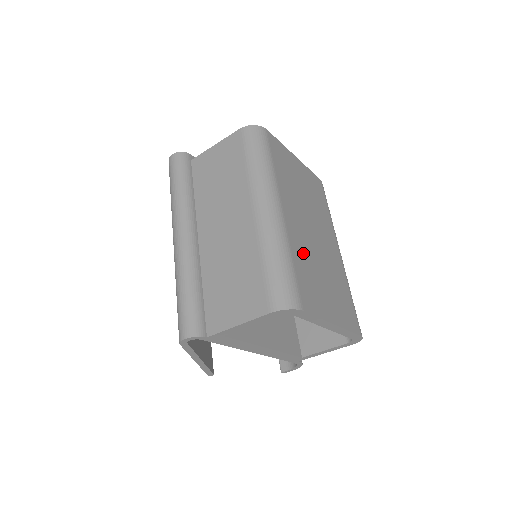
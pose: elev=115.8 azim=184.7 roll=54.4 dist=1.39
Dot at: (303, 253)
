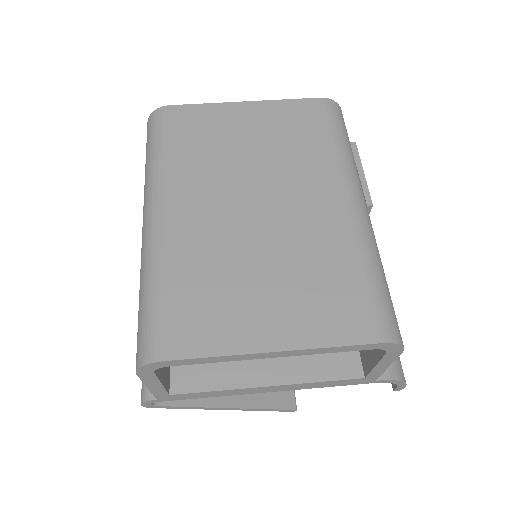
Dot at: (205, 258)
